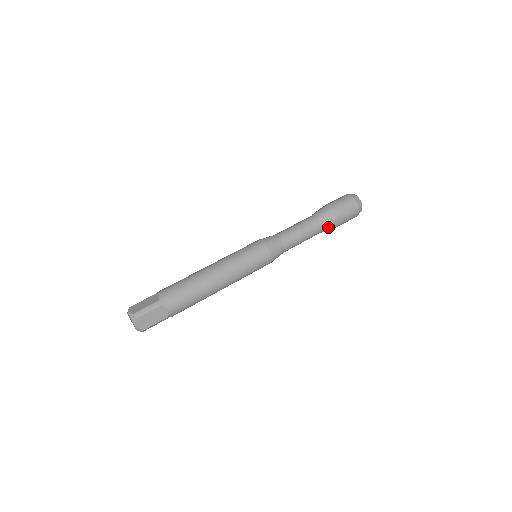
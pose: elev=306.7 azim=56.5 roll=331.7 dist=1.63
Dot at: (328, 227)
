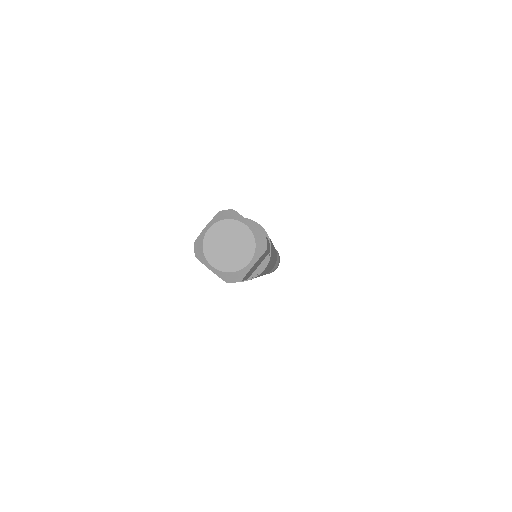
Dot at: occluded
